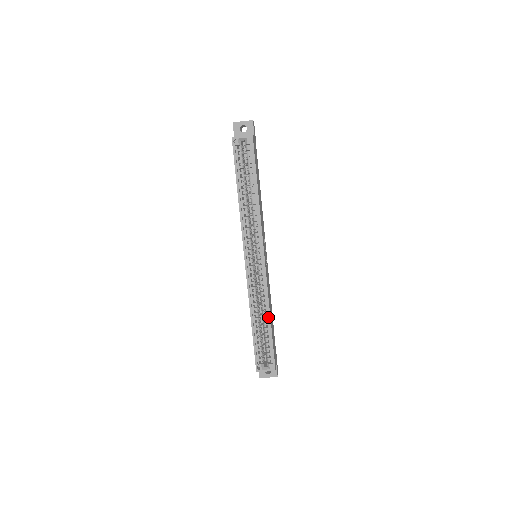
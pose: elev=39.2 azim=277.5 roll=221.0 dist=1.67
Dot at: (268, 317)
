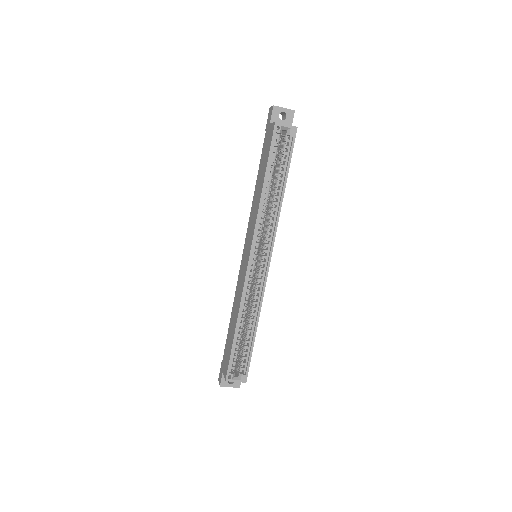
Dot at: (255, 325)
